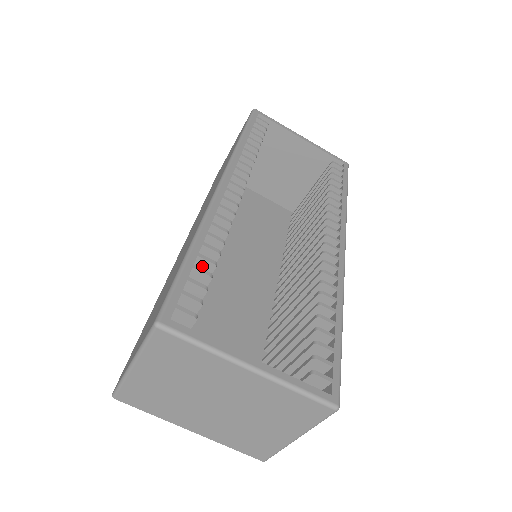
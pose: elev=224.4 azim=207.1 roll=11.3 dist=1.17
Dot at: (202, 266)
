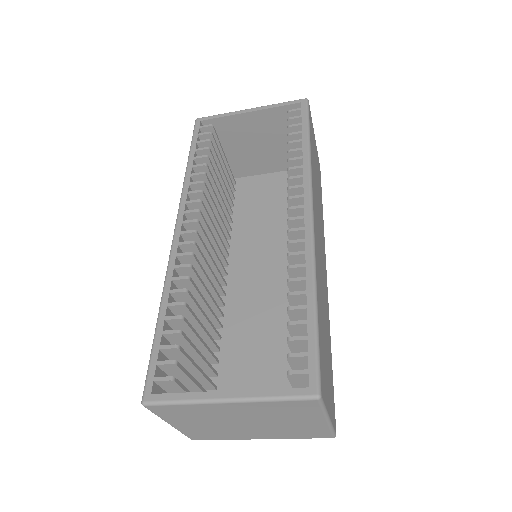
Dot at: (176, 323)
